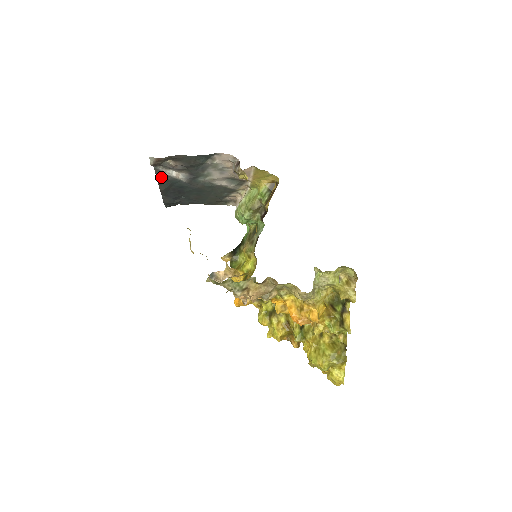
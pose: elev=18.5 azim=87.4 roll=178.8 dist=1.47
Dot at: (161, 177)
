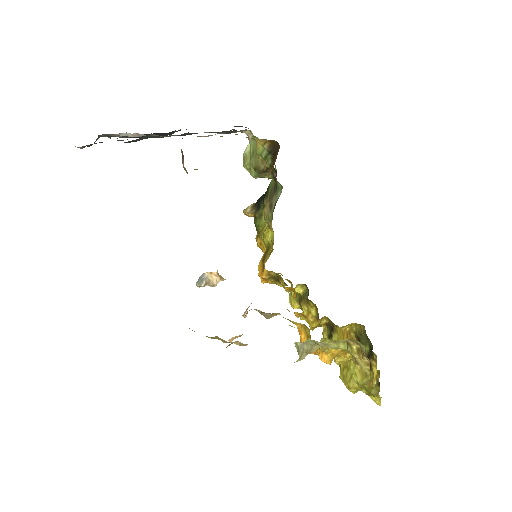
Dot at: occluded
